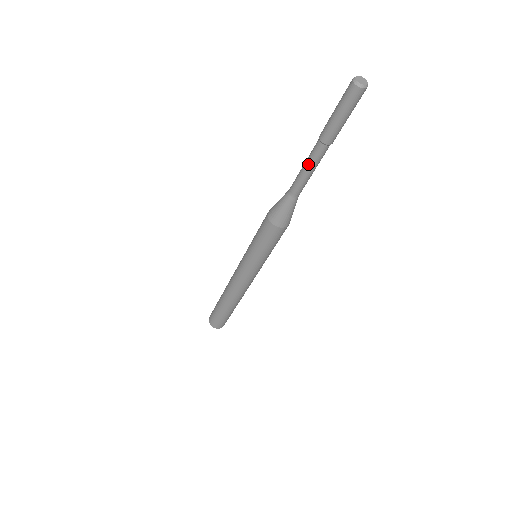
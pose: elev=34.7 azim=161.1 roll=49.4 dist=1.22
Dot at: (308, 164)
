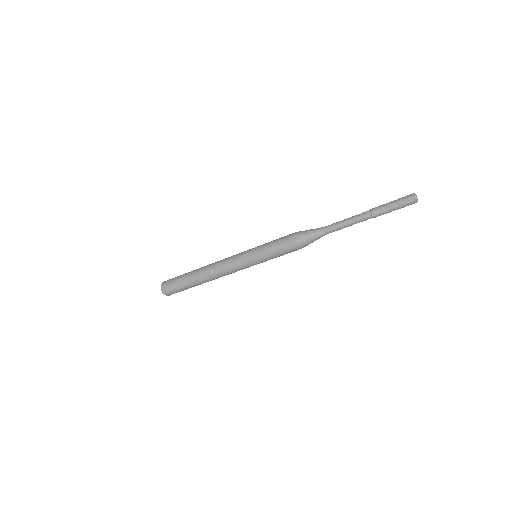
Dot at: (353, 222)
